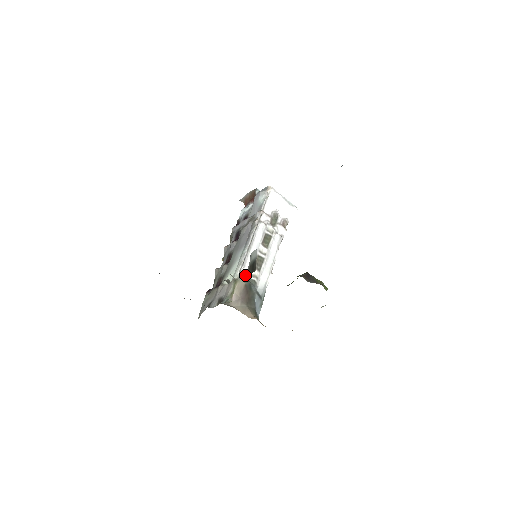
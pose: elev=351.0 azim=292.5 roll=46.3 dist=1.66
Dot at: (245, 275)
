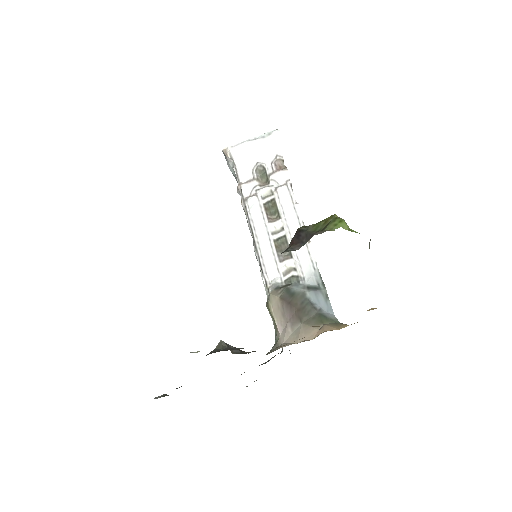
Dot at: occluded
